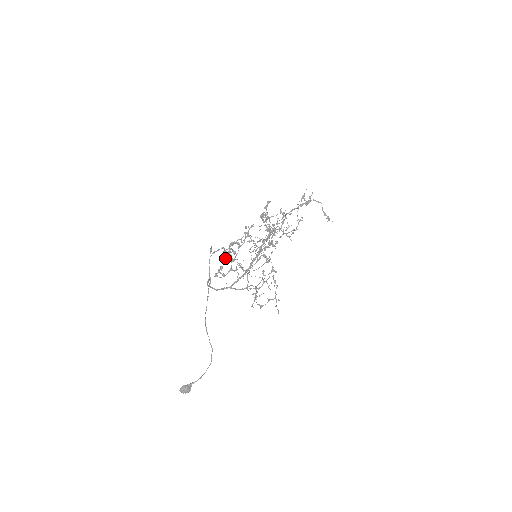
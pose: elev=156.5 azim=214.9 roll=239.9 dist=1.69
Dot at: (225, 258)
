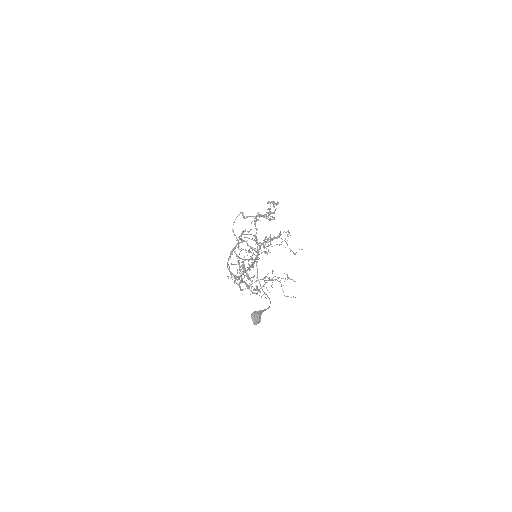
Dot at: (268, 208)
